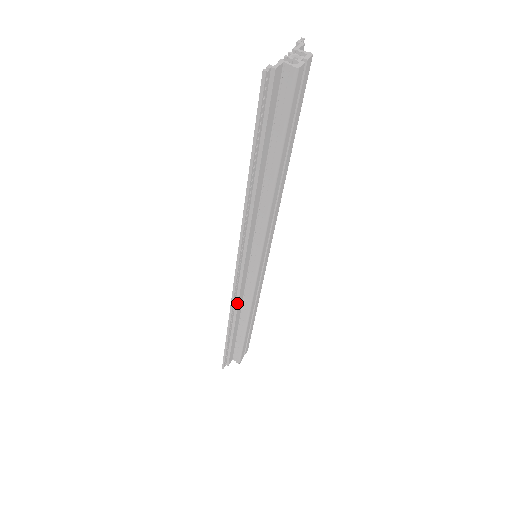
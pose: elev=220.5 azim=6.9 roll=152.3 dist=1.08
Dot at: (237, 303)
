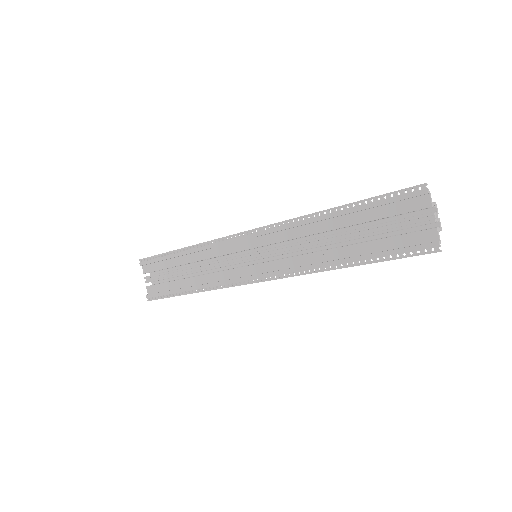
Dot at: (223, 283)
